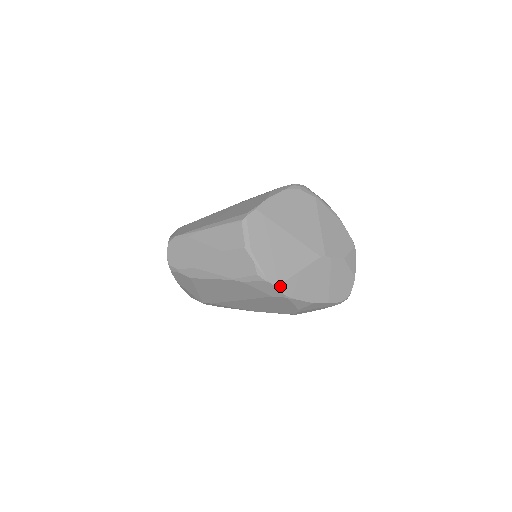
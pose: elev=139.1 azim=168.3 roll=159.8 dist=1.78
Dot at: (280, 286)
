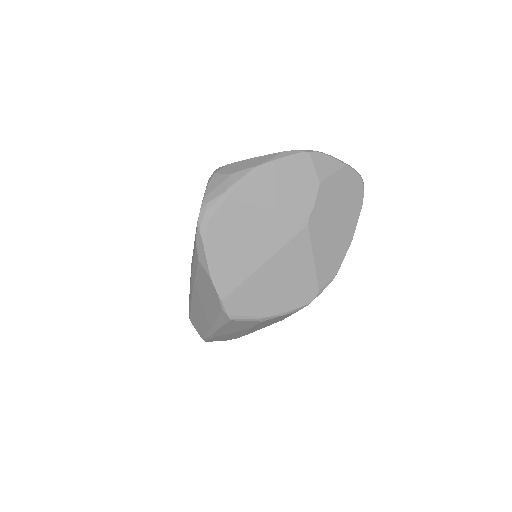
Dot at: (320, 290)
